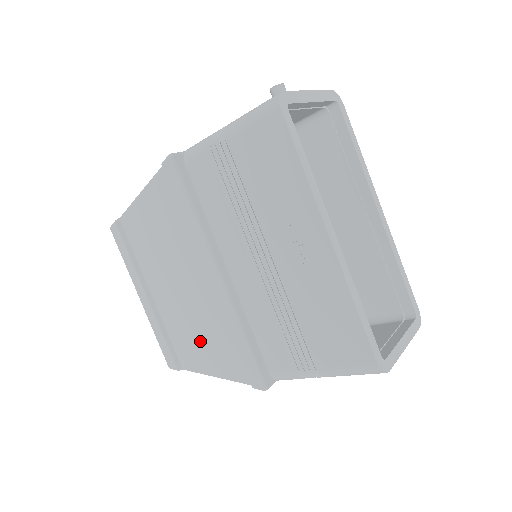
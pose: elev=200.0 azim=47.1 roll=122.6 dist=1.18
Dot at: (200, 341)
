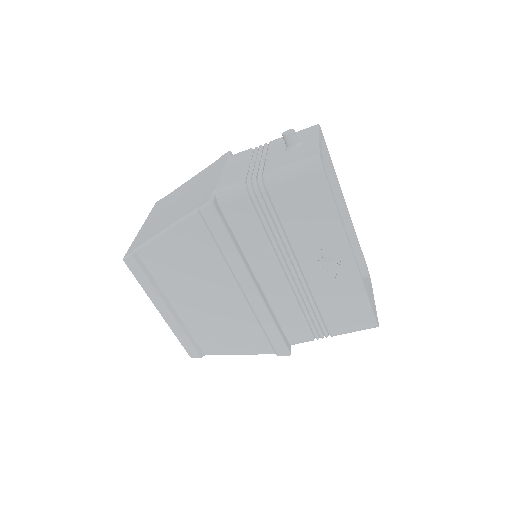
Dot at: (227, 334)
